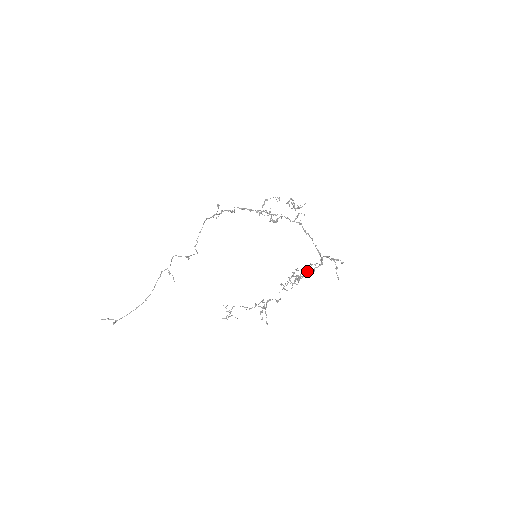
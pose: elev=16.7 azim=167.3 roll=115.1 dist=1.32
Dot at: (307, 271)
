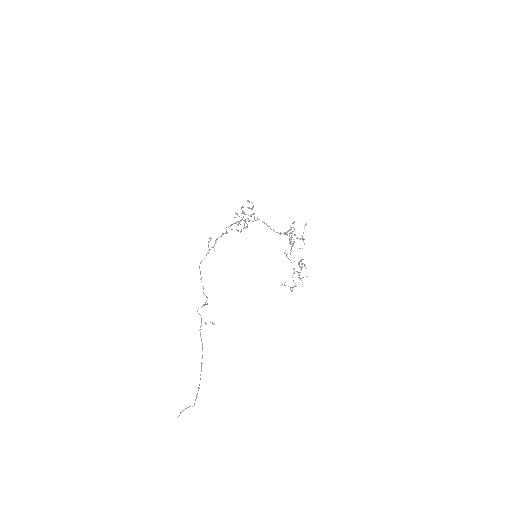
Dot at: occluded
